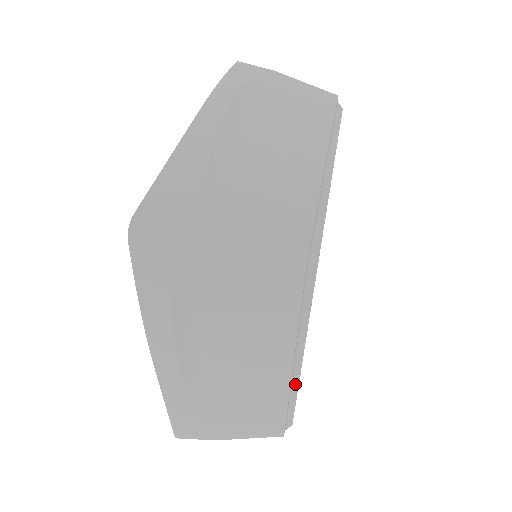
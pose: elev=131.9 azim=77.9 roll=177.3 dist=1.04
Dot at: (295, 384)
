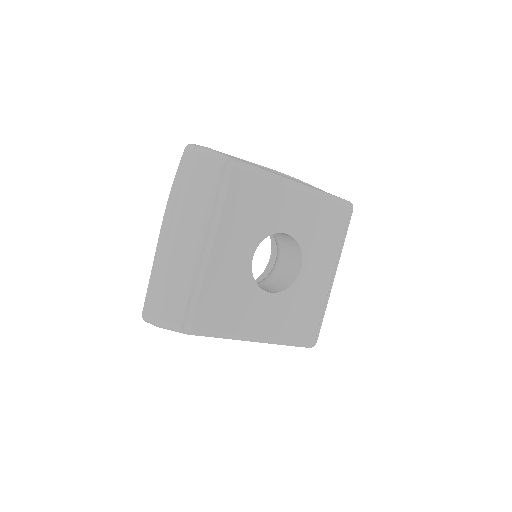
Dot at: (203, 269)
